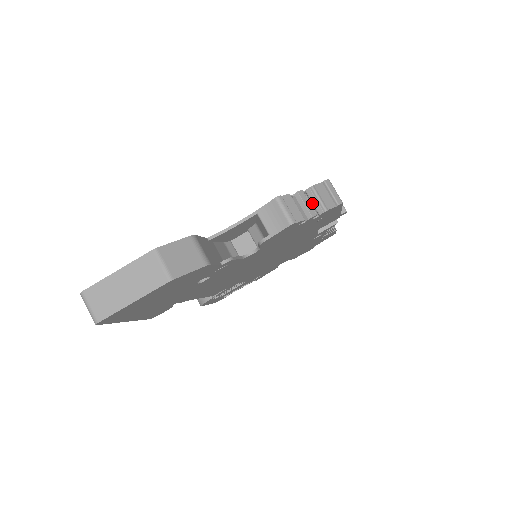
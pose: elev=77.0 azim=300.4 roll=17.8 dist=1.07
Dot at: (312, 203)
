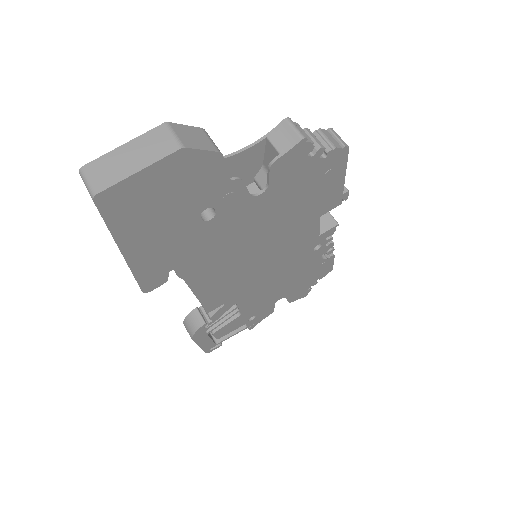
Dot at: occluded
